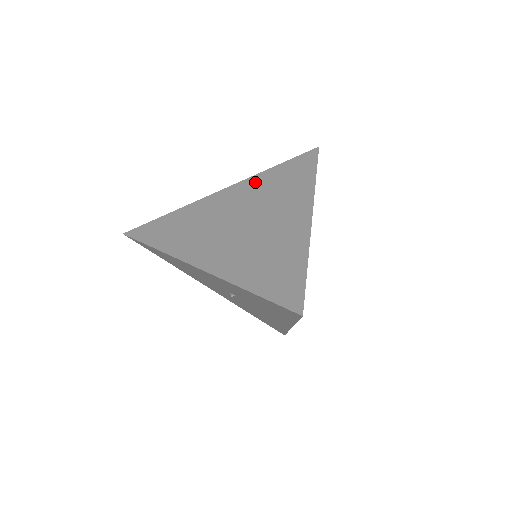
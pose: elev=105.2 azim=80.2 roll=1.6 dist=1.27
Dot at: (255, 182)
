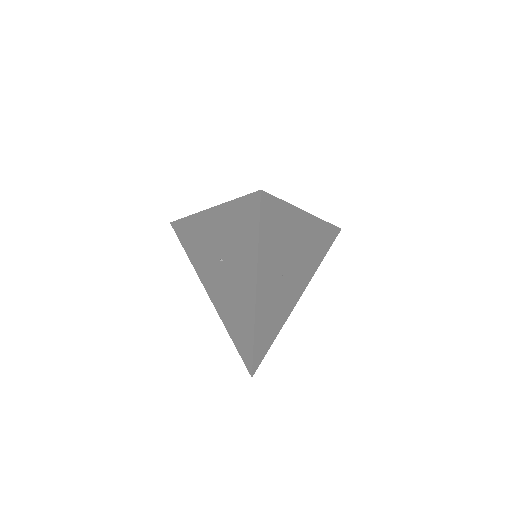
Dot at: occluded
